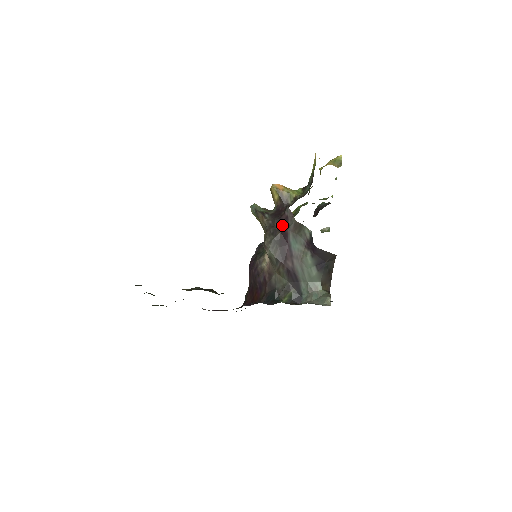
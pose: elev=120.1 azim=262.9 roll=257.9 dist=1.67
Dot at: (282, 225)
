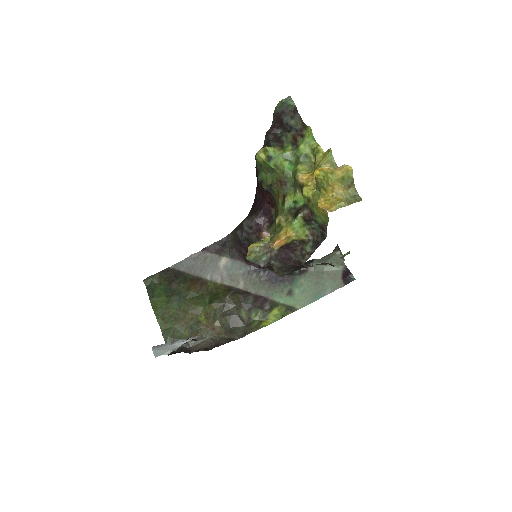
Dot at: (296, 267)
